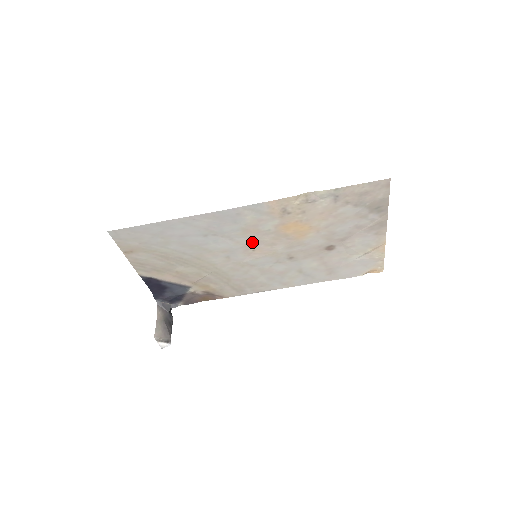
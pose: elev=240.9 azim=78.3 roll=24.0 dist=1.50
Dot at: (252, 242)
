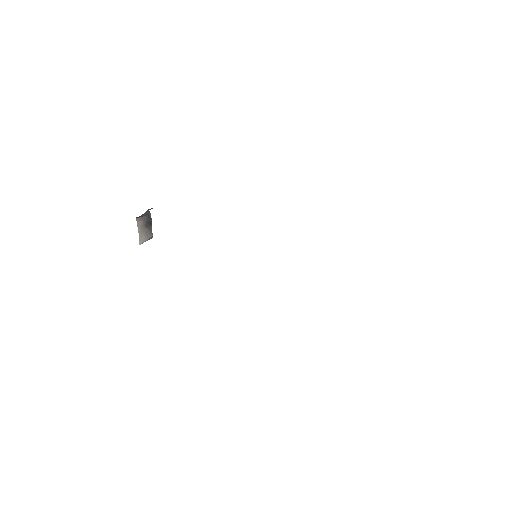
Dot at: occluded
